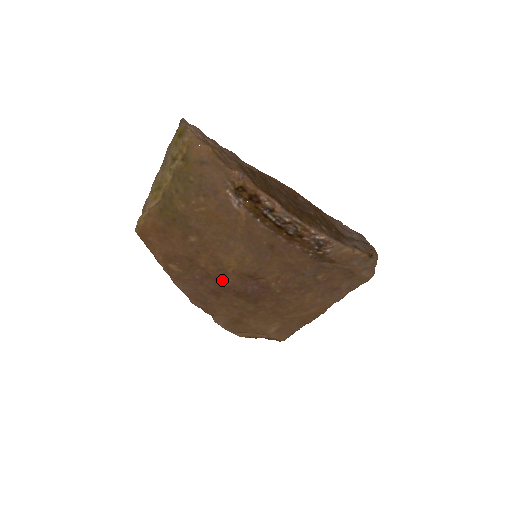
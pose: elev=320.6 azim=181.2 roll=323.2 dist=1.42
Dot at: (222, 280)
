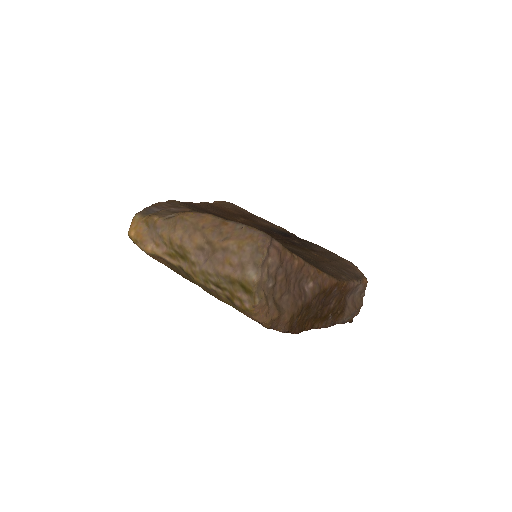
Dot at: occluded
